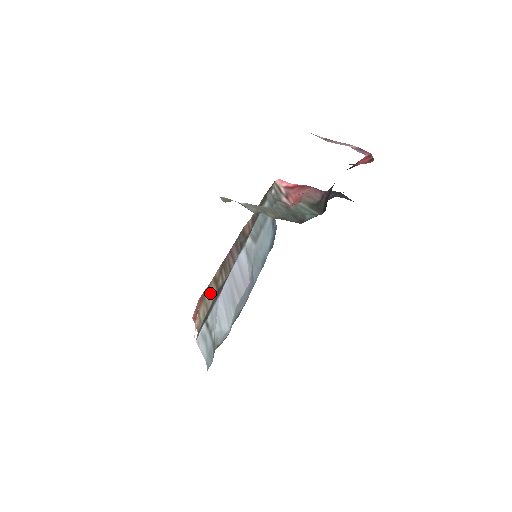
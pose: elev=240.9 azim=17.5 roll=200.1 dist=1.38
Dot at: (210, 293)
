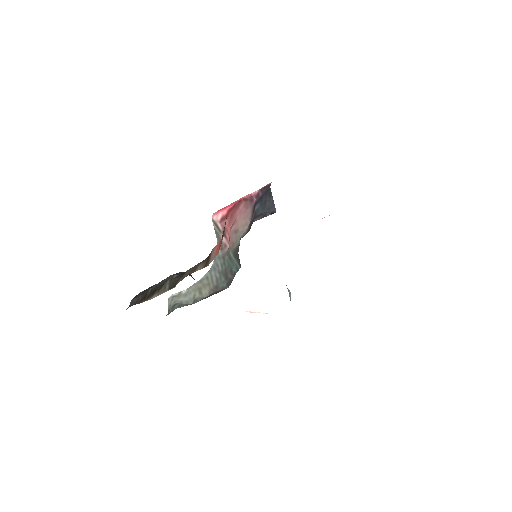
Dot at: occluded
